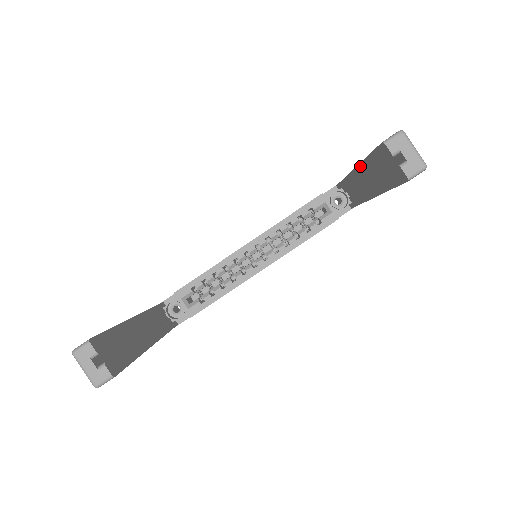
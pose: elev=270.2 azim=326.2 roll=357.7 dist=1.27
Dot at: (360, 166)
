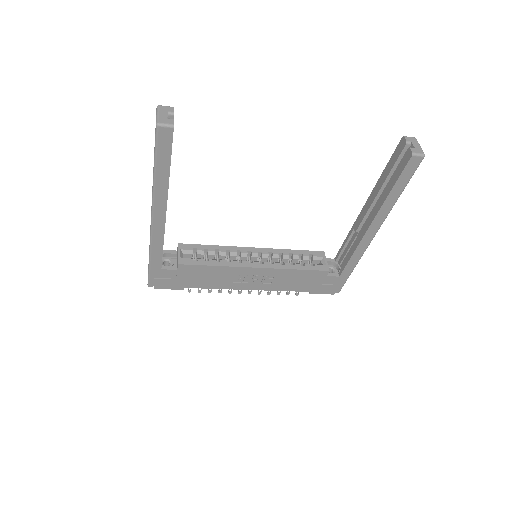
Dot at: (372, 192)
